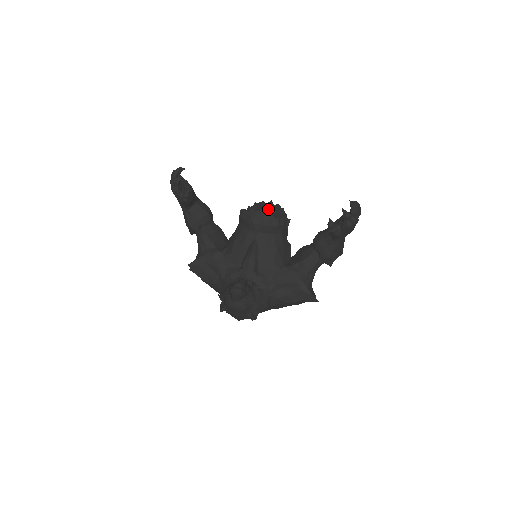
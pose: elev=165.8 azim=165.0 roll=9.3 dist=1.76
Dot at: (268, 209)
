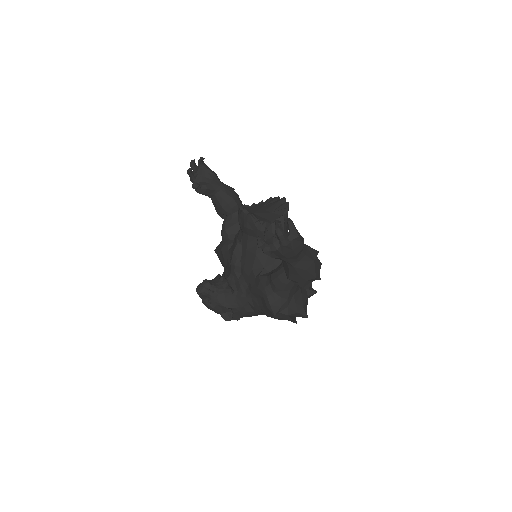
Dot at: (270, 207)
